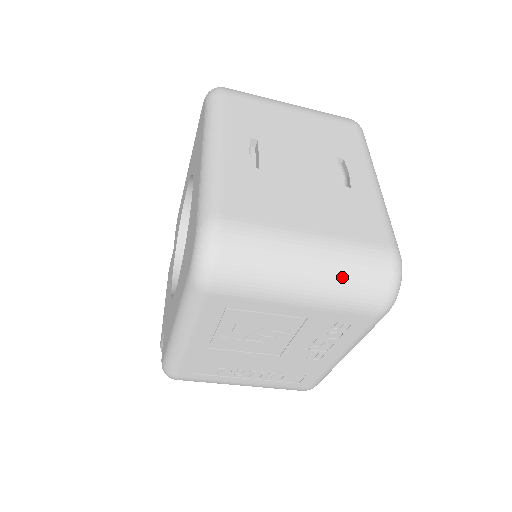
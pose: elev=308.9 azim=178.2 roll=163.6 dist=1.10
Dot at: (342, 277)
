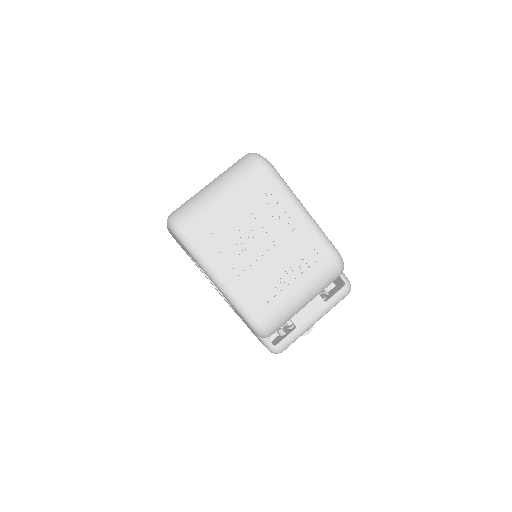
Dot at: (231, 176)
